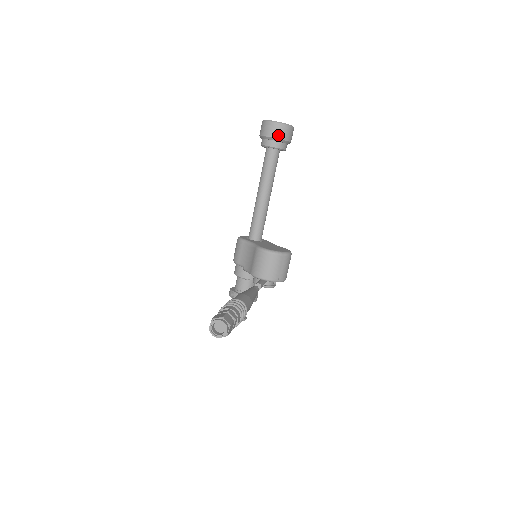
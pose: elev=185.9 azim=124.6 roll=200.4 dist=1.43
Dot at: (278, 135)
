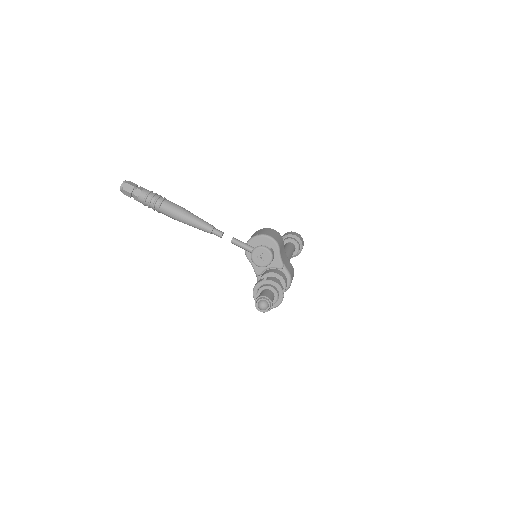
Dot at: (282, 237)
